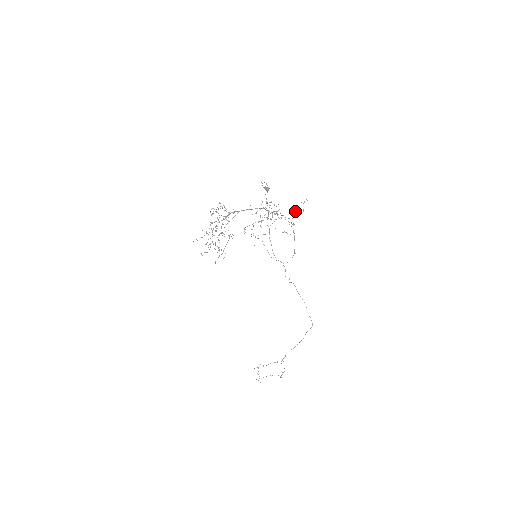
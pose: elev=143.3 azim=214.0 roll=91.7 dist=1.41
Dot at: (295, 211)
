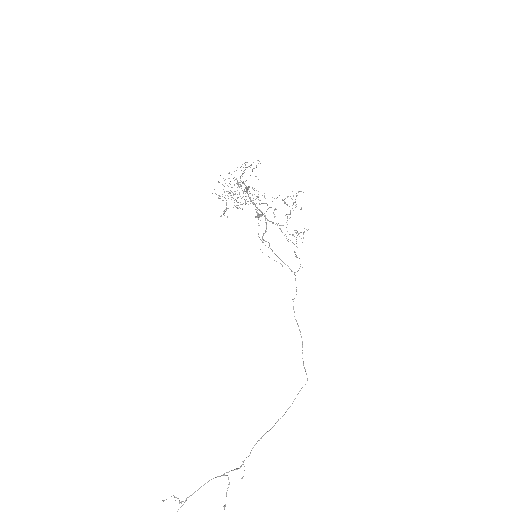
Dot at: occluded
